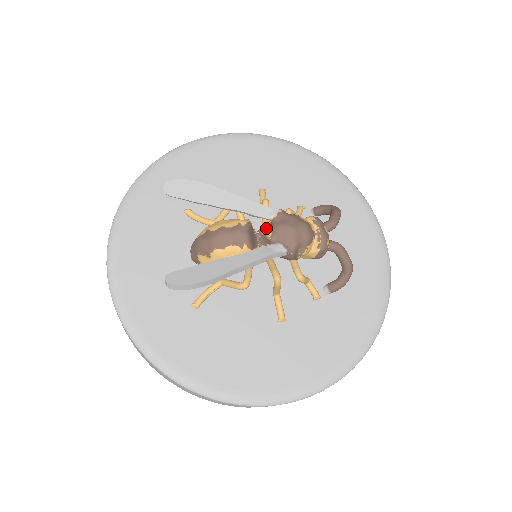
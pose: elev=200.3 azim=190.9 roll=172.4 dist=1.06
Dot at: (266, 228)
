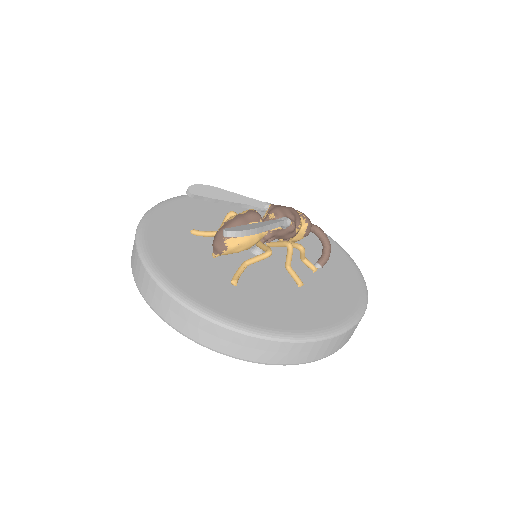
Dot at: (266, 216)
